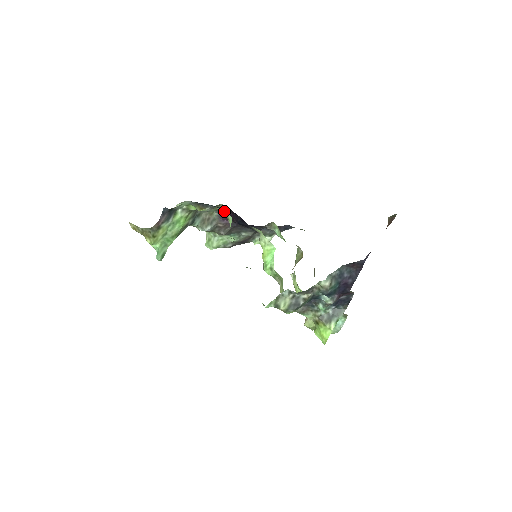
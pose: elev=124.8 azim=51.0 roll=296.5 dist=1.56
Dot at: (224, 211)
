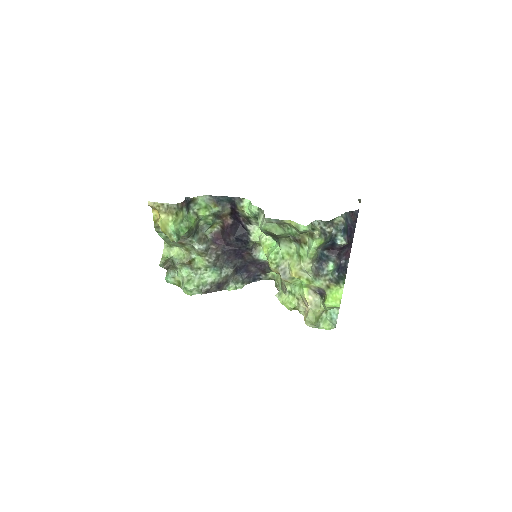
Dot at: (239, 201)
